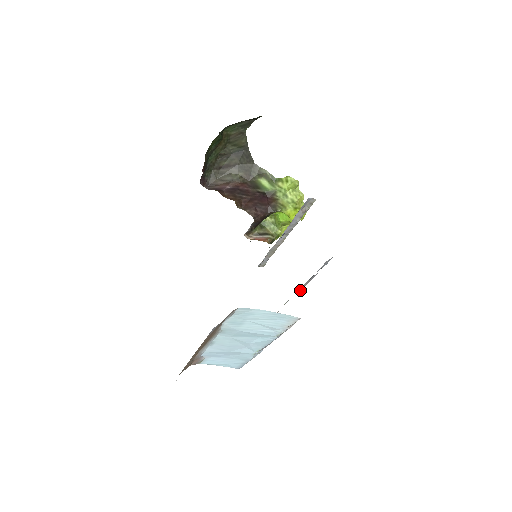
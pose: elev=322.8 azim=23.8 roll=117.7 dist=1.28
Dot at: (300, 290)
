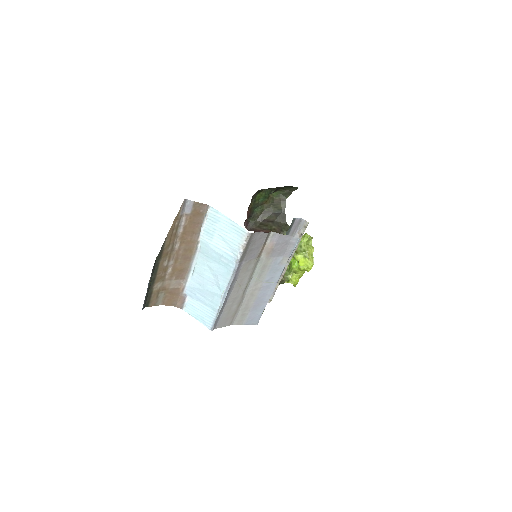
Dot at: (265, 246)
